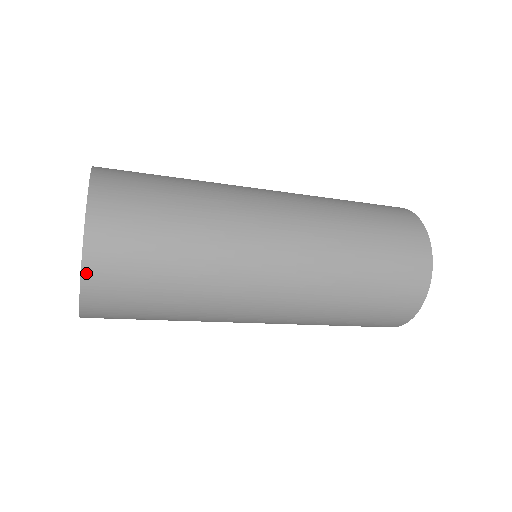
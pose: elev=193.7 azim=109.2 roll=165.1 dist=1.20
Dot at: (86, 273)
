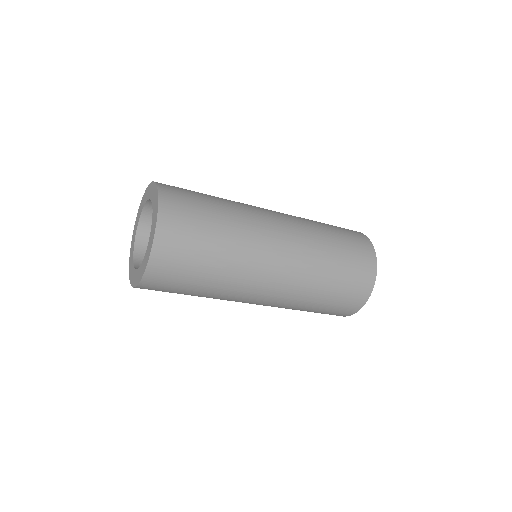
Dot at: (141, 285)
